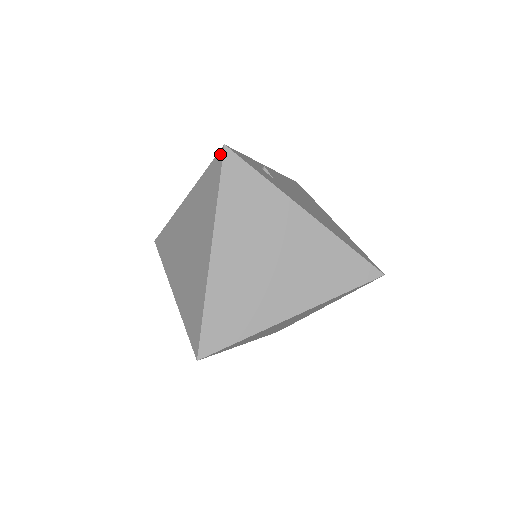
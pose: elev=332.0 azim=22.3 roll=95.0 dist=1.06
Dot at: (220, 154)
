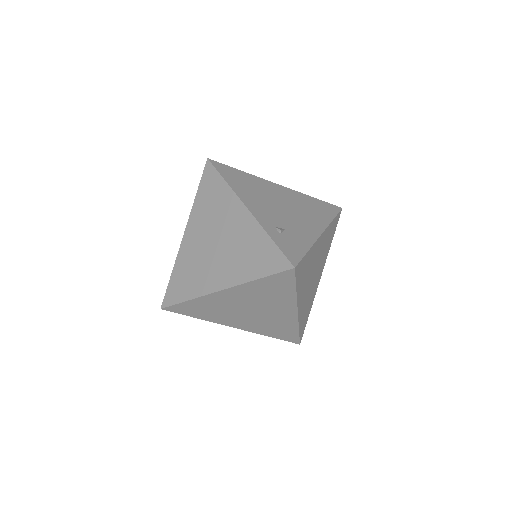
Dot at: (289, 272)
